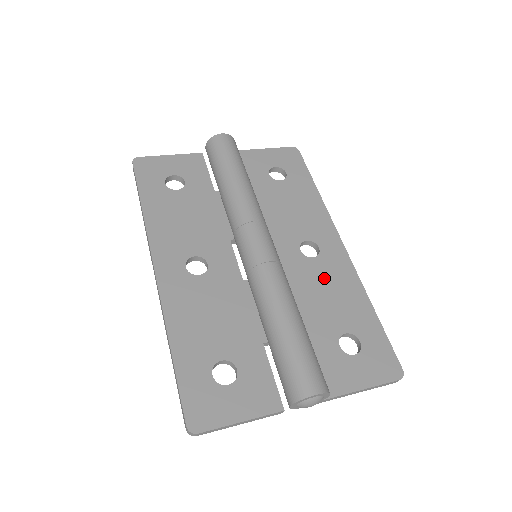
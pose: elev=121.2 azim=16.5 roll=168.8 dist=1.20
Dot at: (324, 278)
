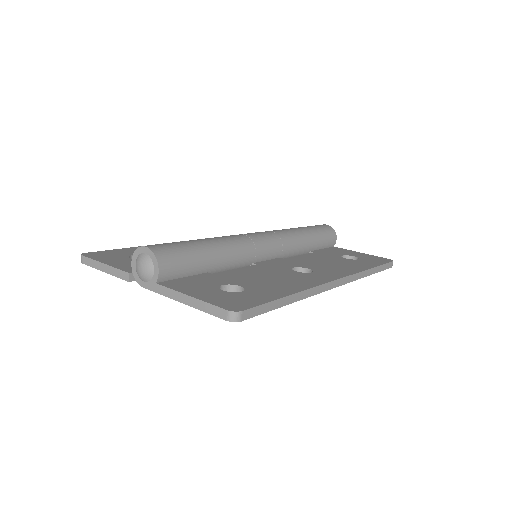
Dot at: (283, 276)
